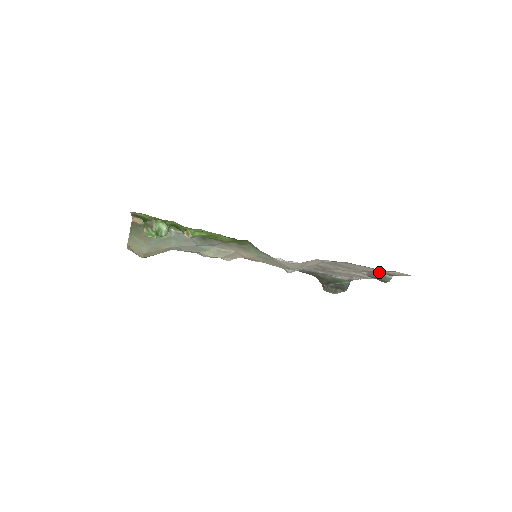
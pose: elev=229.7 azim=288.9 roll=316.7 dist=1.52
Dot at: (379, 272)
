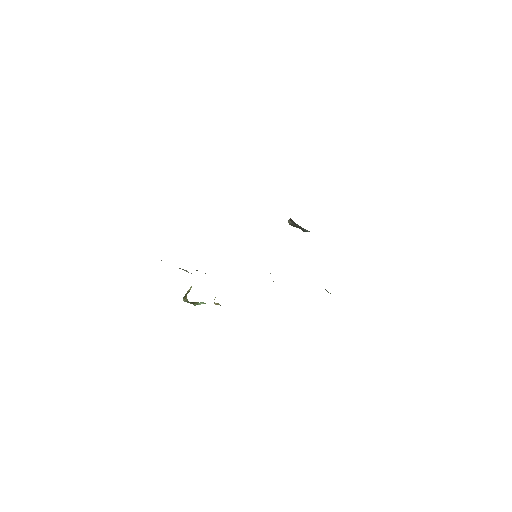
Dot at: occluded
